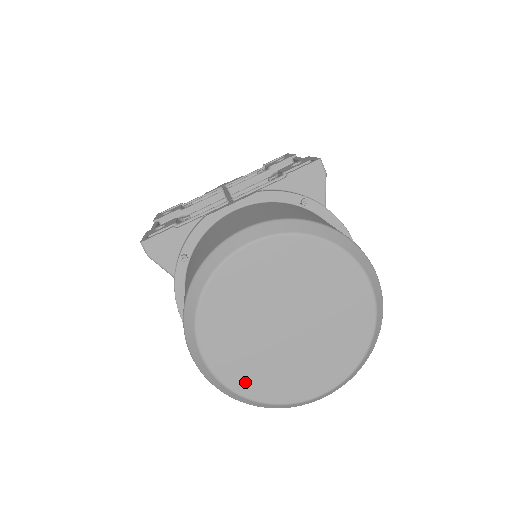
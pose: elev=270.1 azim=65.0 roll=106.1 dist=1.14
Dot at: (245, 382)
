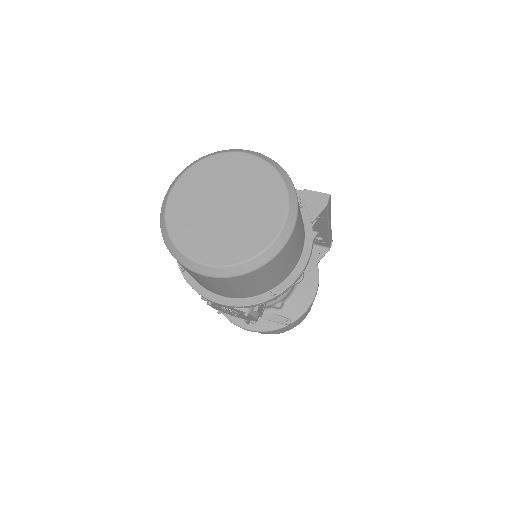
Dot at: (176, 221)
